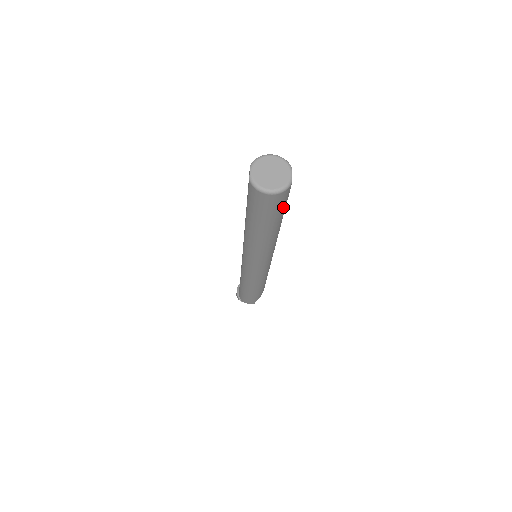
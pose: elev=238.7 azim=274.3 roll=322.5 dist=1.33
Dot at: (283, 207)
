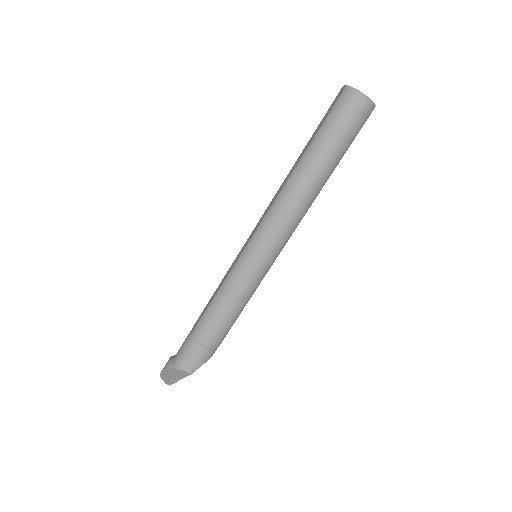
Dot at: (353, 137)
